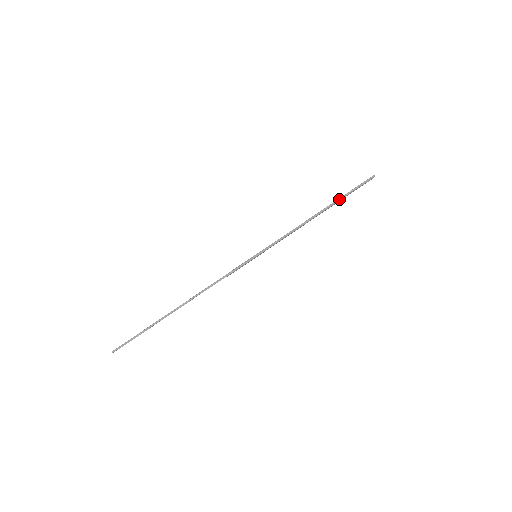
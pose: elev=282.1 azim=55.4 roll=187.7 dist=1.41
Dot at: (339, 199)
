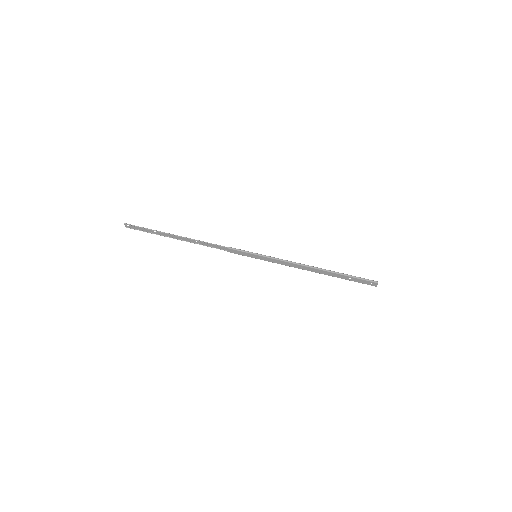
Dot at: (341, 273)
